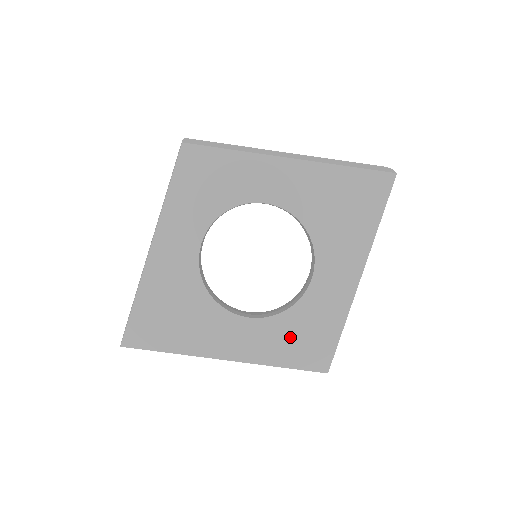
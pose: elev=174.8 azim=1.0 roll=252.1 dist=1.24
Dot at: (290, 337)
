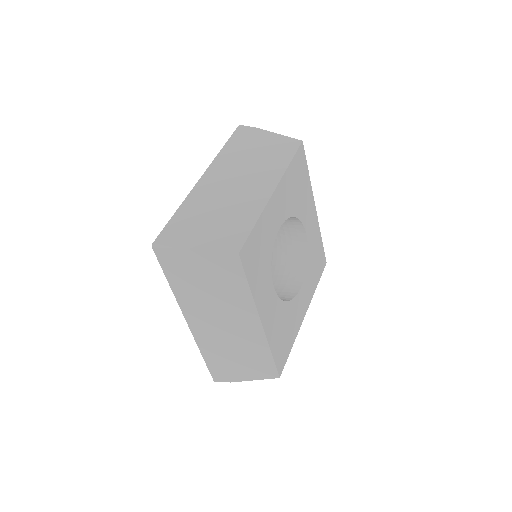
Dot at: (313, 270)
